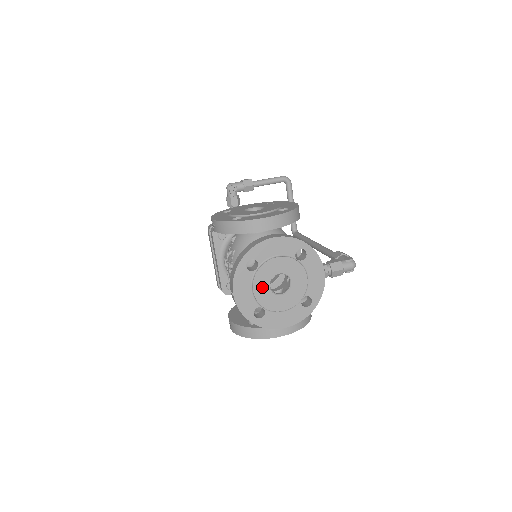
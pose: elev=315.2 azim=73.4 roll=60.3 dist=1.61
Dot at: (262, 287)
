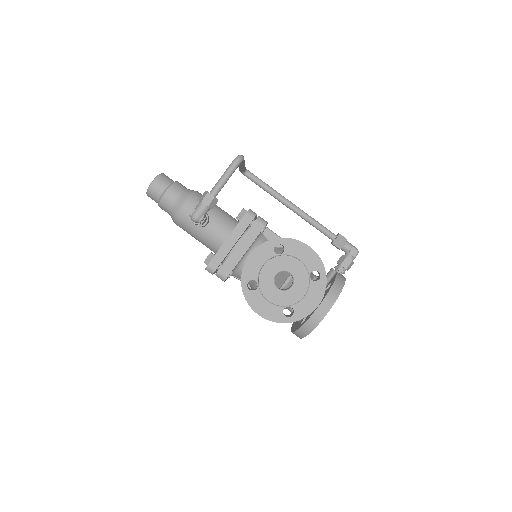
Dot at: occluded
